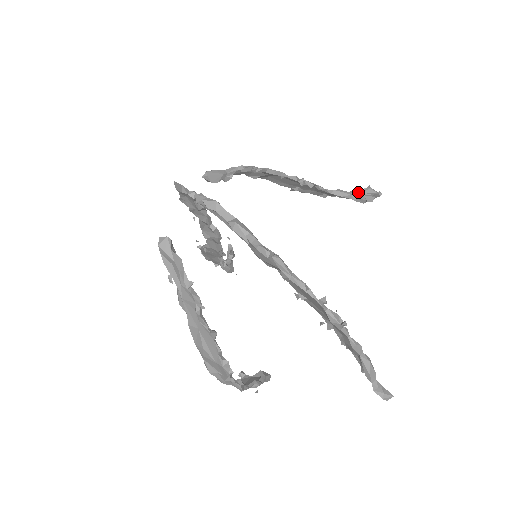
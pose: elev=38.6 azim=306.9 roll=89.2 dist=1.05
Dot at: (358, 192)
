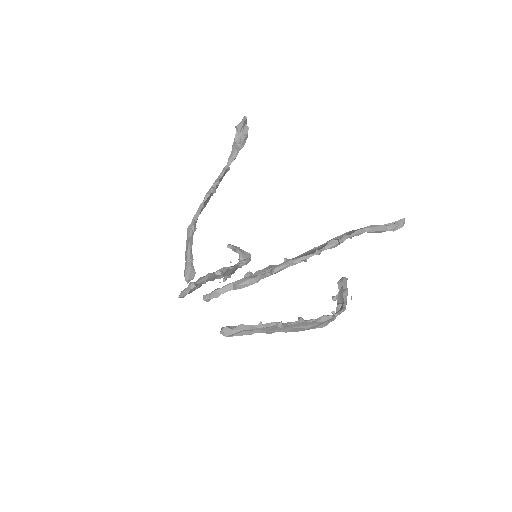
Dot at: (236, 139)
